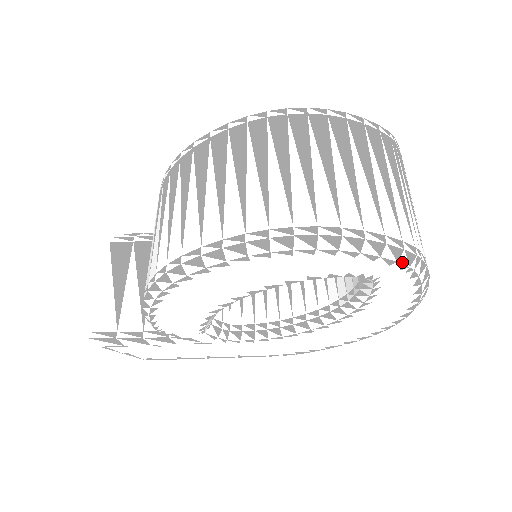
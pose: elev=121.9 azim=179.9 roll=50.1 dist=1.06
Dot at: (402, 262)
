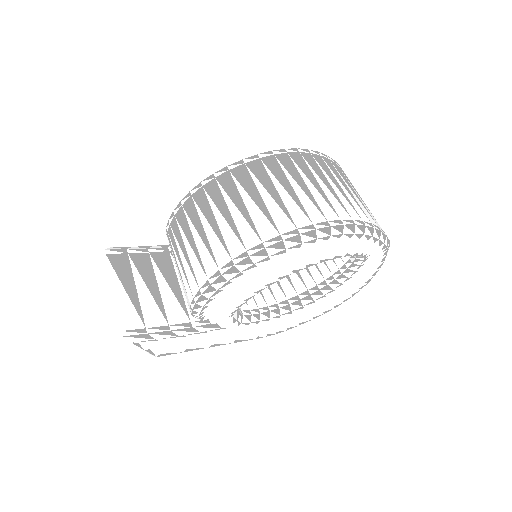
Dot at: (385, 244)
